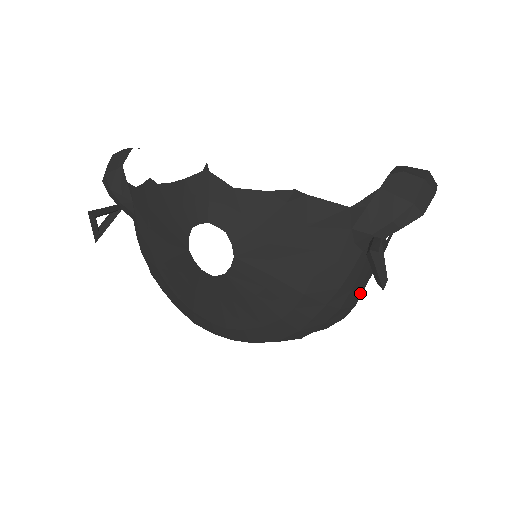
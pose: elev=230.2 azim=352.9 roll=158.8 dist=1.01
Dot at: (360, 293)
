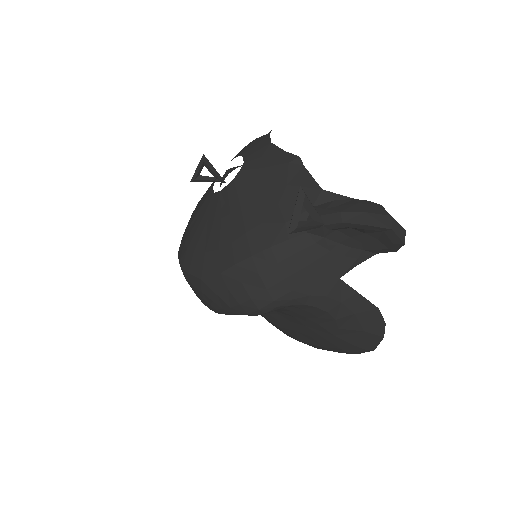
Dot at: (285, 290)
